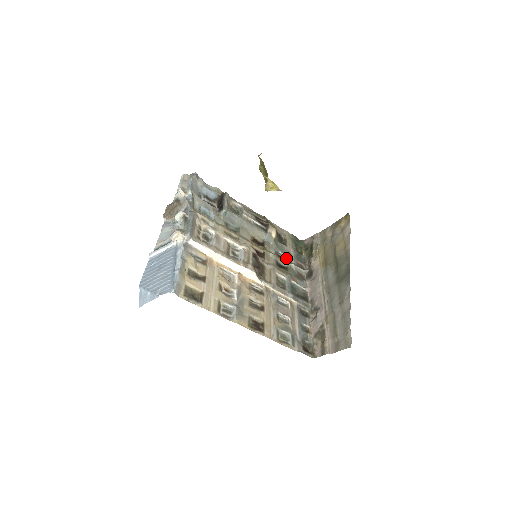
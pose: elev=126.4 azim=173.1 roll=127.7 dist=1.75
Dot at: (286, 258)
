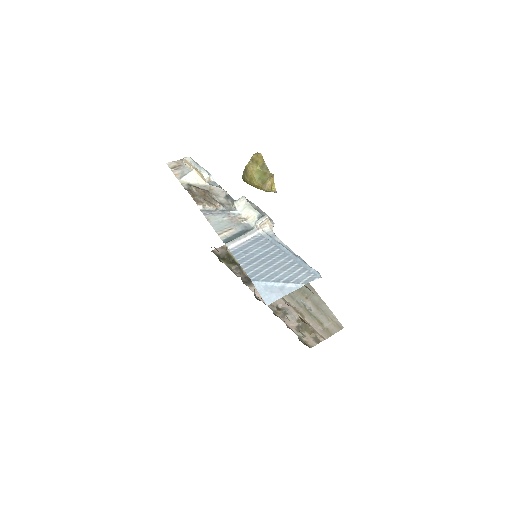
Dot at: occluded
